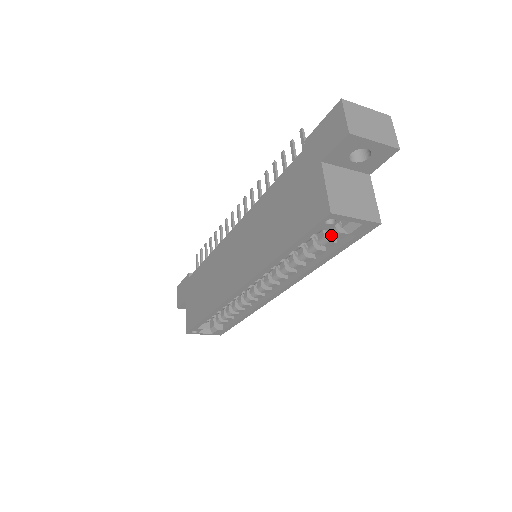
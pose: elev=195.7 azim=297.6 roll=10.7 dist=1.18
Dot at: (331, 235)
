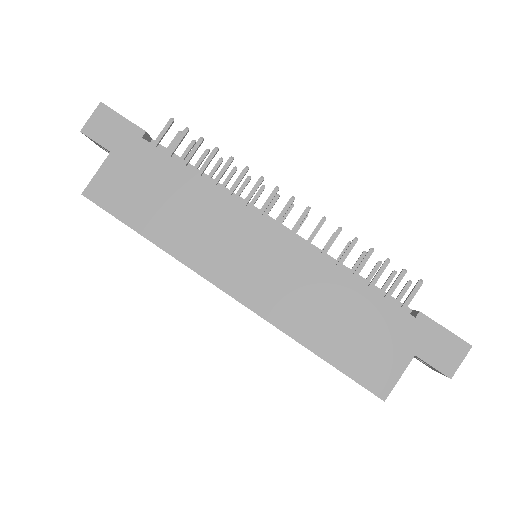
Dot at: occluded
